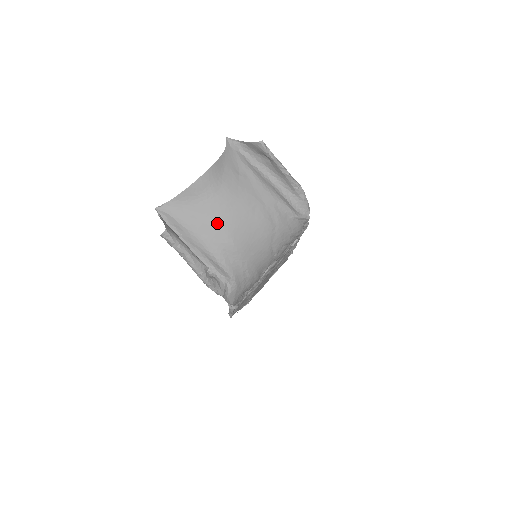
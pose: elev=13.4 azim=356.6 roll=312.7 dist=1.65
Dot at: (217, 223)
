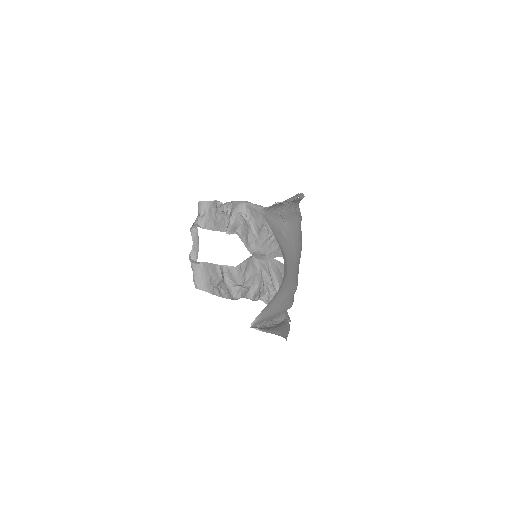
Dot at: (290, 289)
